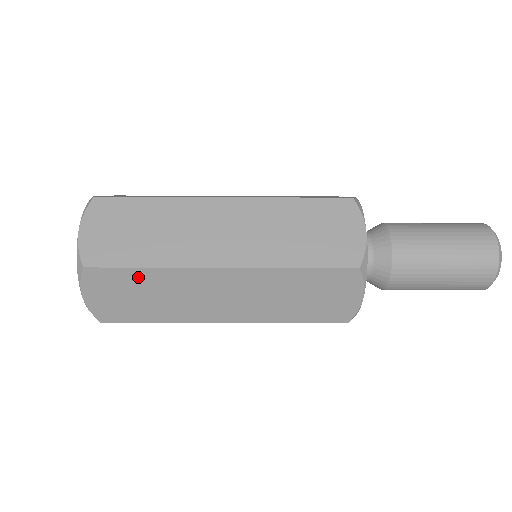
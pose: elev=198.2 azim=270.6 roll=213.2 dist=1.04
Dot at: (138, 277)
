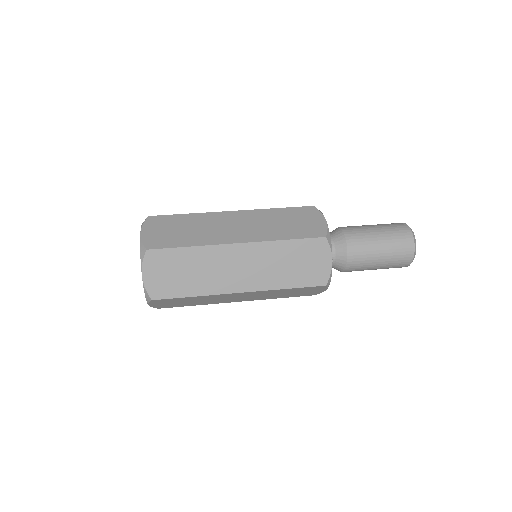
Dot at: (186, 299)
